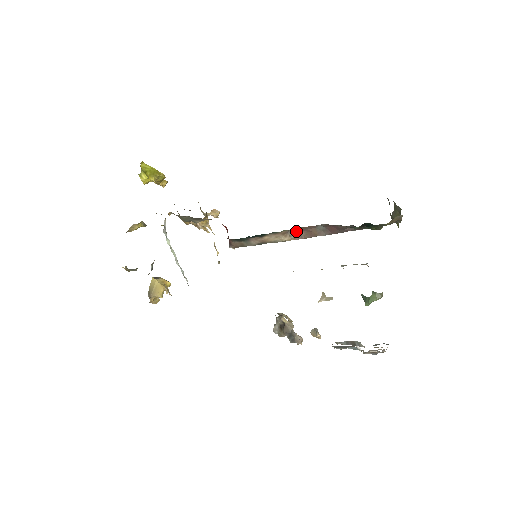
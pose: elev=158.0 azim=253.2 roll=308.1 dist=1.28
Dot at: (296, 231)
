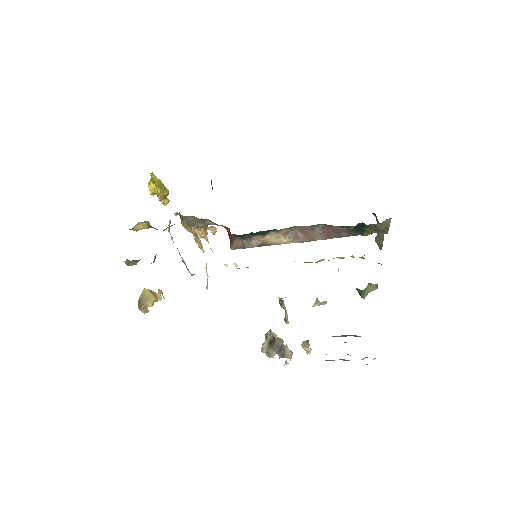
Dot at: (295, 233)
